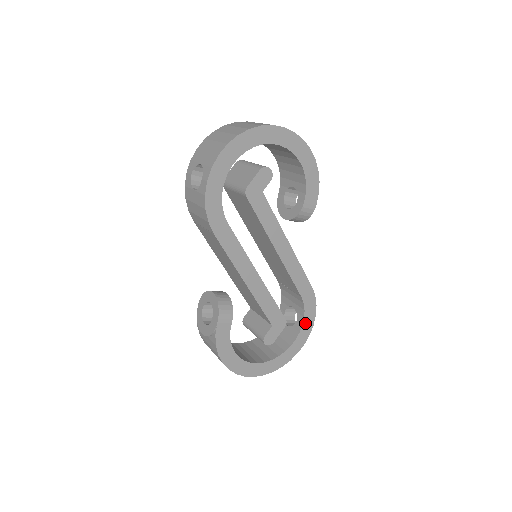
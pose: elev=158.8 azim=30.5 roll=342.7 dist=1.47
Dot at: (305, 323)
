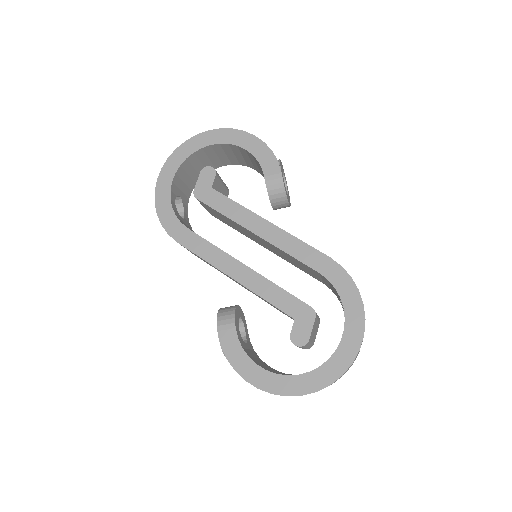
Dot at: (347, 305)
